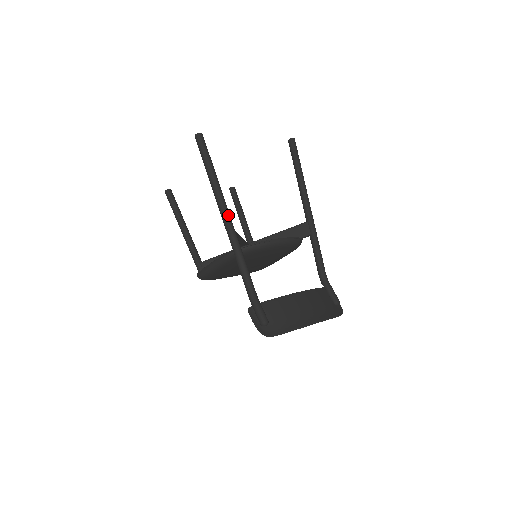
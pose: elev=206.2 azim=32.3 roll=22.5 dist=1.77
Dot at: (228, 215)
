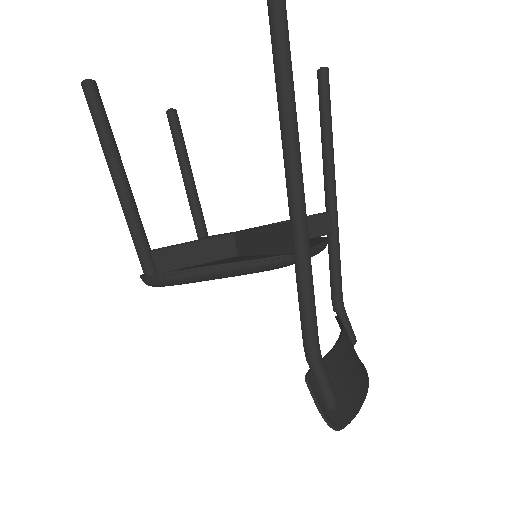
Dot at: occluded
